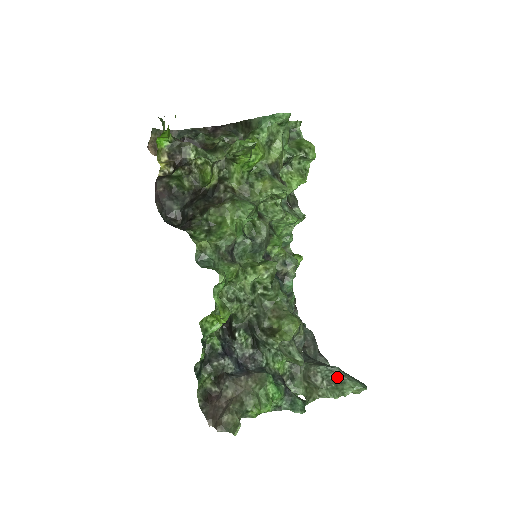
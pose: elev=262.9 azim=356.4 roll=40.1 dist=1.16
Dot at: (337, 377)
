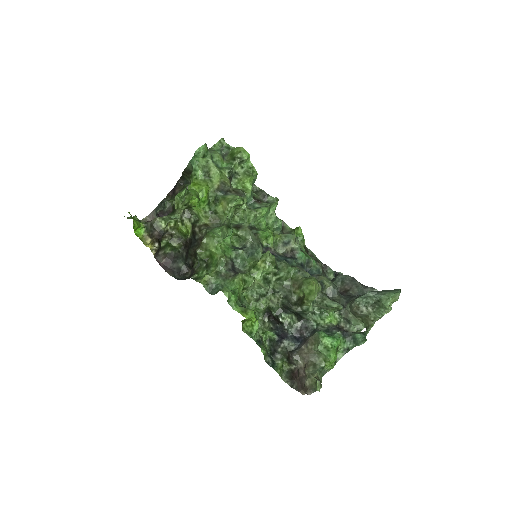
Dot at: (374, 299)
